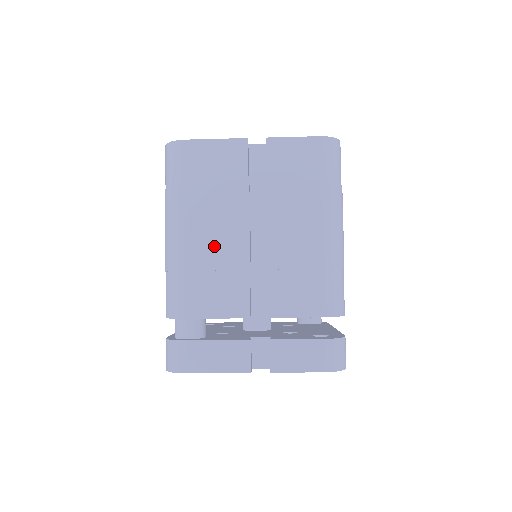
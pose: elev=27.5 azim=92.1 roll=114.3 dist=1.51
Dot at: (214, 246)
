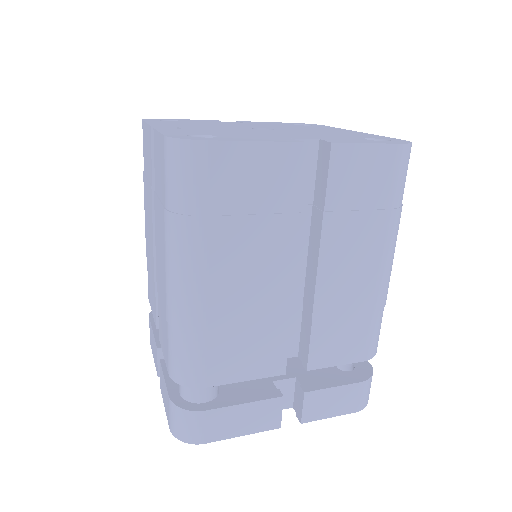
Dot at: (248, 298)
